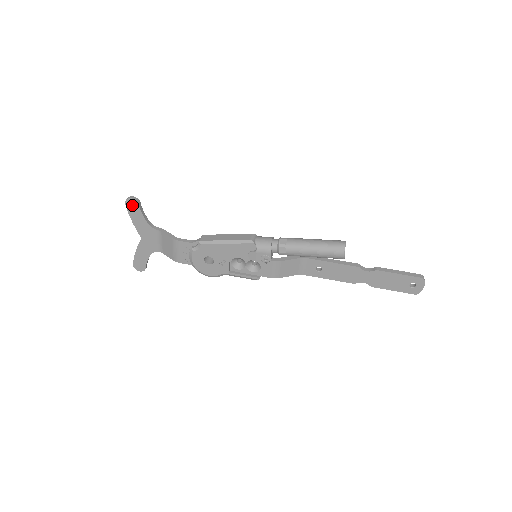
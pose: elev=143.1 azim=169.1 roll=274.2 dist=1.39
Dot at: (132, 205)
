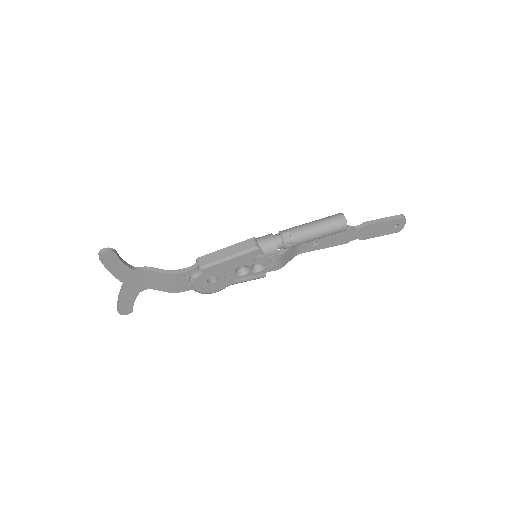
Dot at: (108, 258)
